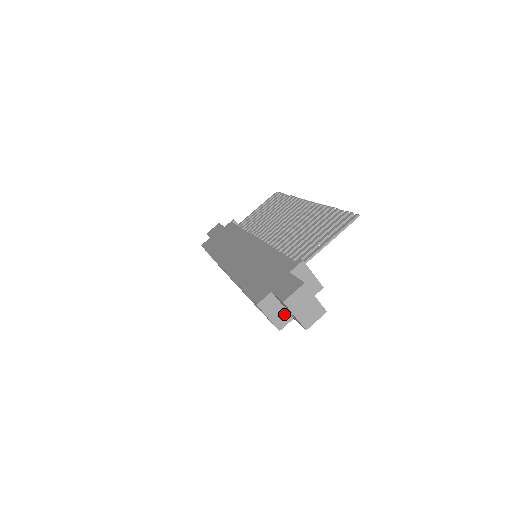
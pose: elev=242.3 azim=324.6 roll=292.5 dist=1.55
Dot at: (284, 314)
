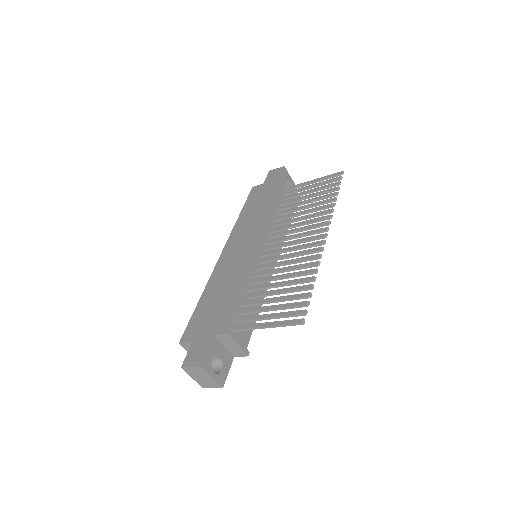
Dot at: occluded
